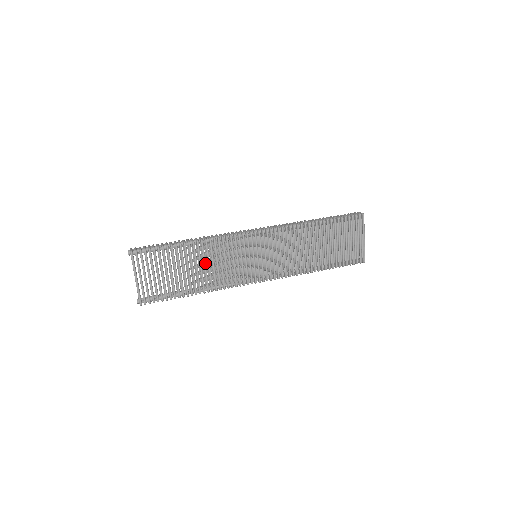
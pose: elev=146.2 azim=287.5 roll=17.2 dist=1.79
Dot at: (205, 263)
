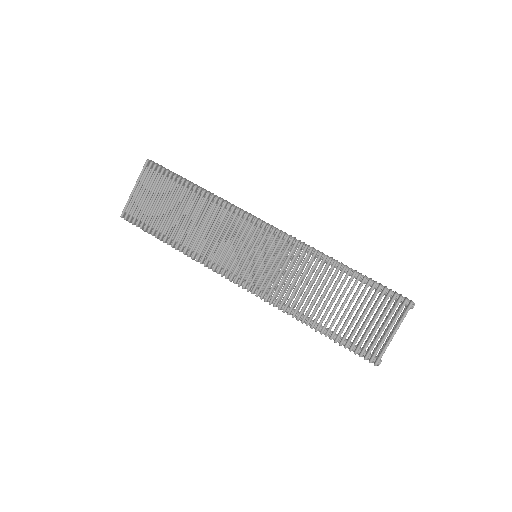
Dot at: (200, 220)
